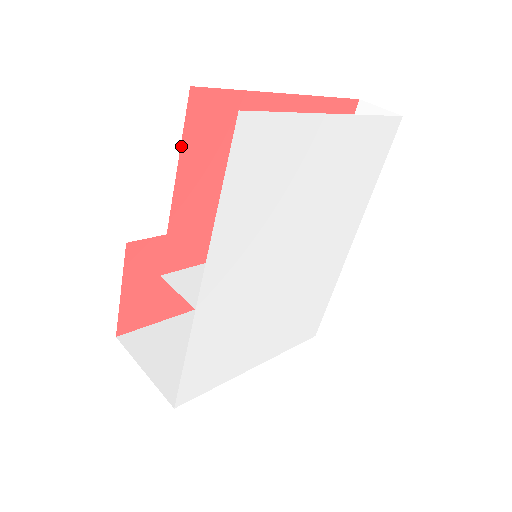
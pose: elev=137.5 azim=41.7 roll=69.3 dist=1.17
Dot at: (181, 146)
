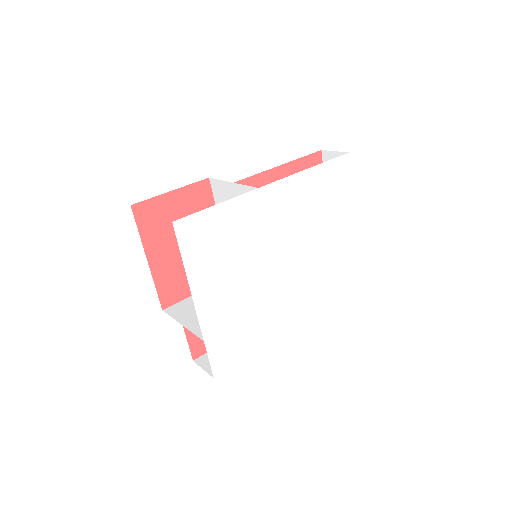
Dot at: (300, 158)
